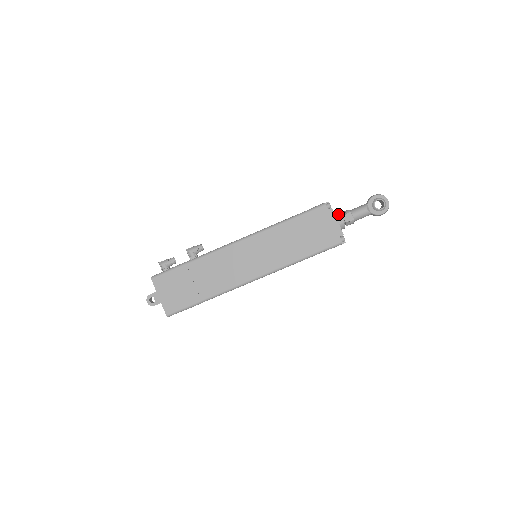
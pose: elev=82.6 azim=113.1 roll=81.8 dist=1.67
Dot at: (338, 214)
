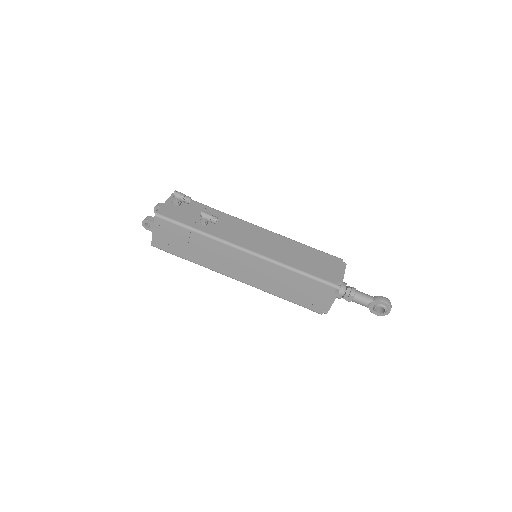
Dot at: (343, 290)
